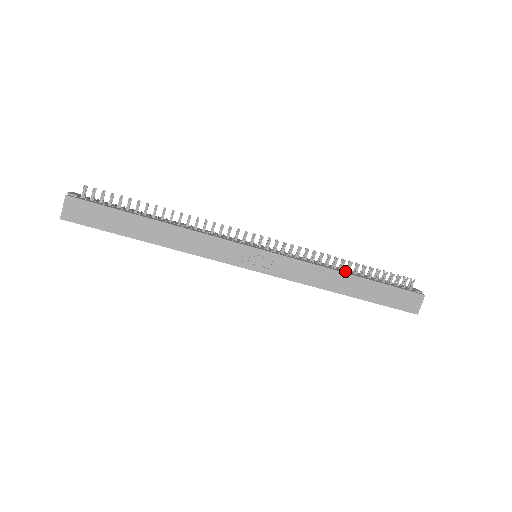
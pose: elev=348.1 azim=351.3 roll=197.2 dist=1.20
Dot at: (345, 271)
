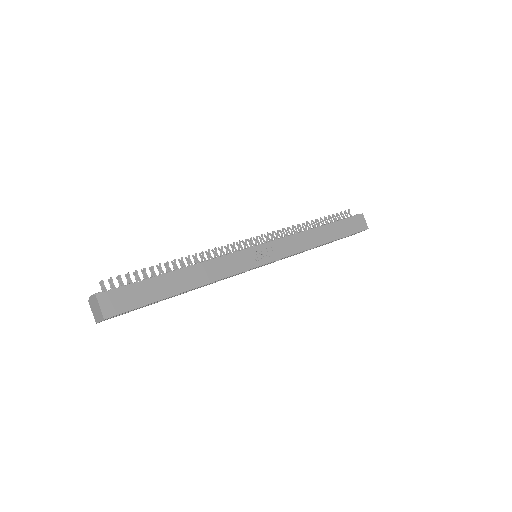
Dot at: occluded
